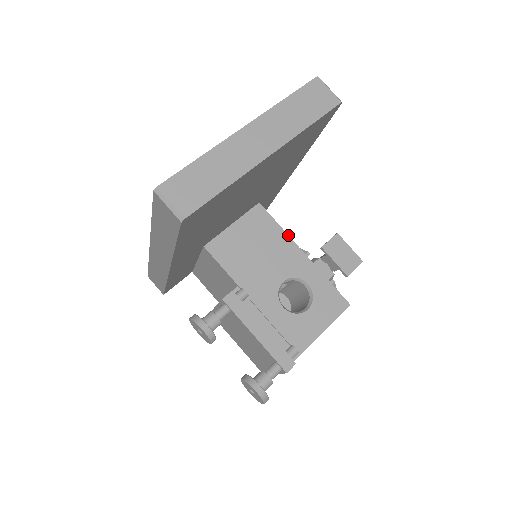
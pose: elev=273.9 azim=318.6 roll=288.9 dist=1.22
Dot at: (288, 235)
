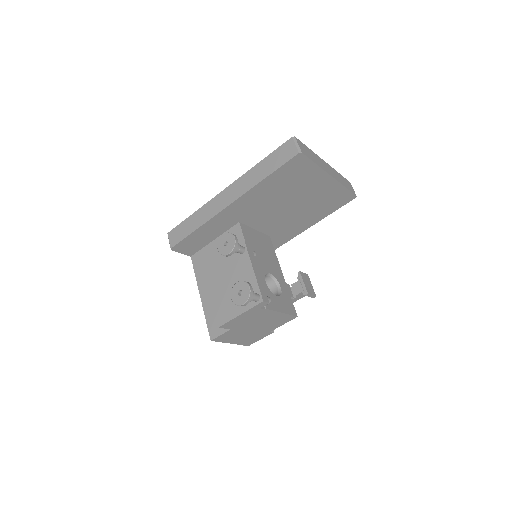
Dot at: occluded
